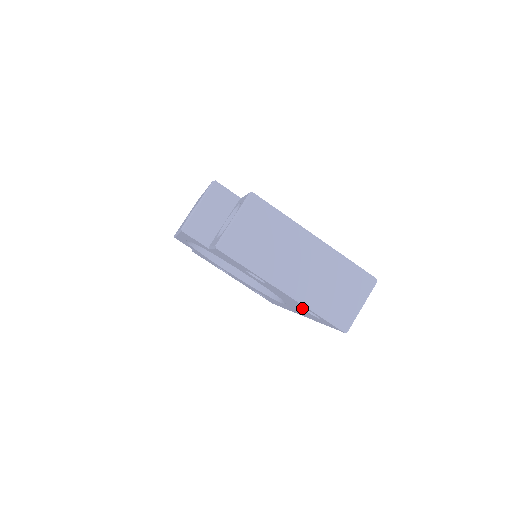
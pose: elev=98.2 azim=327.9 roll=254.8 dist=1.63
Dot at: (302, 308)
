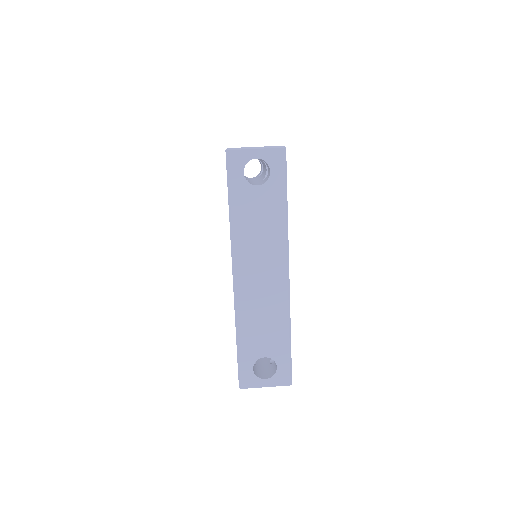
Dot at: occluded
